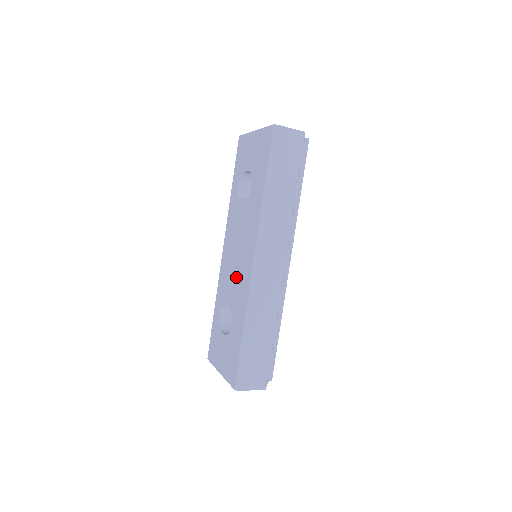
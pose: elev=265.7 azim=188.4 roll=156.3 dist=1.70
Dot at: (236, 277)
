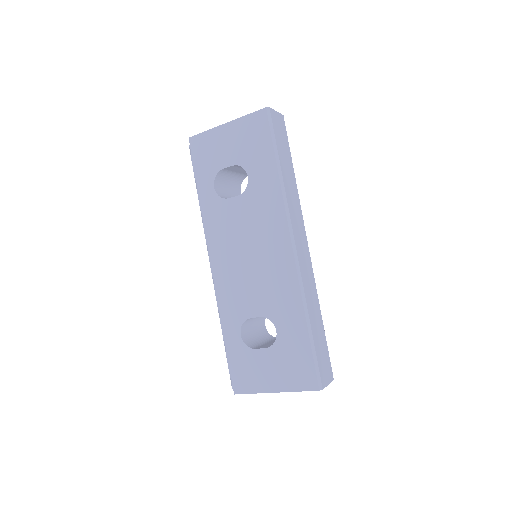
Dot at: (261, 278)
